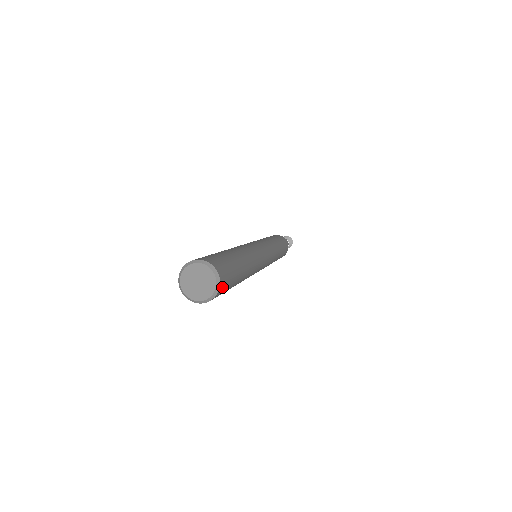
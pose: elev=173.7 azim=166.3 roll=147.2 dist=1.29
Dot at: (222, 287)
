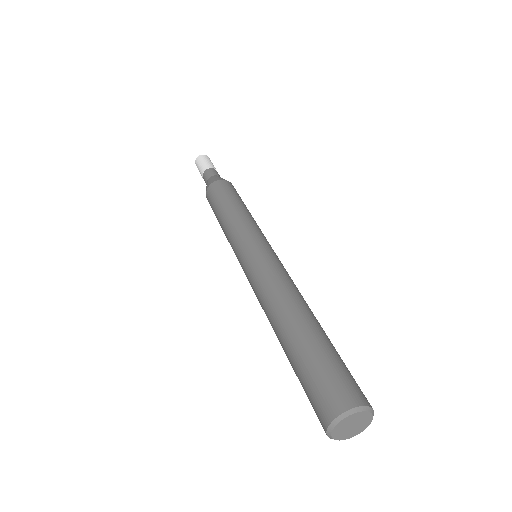
Dot at: occluded
